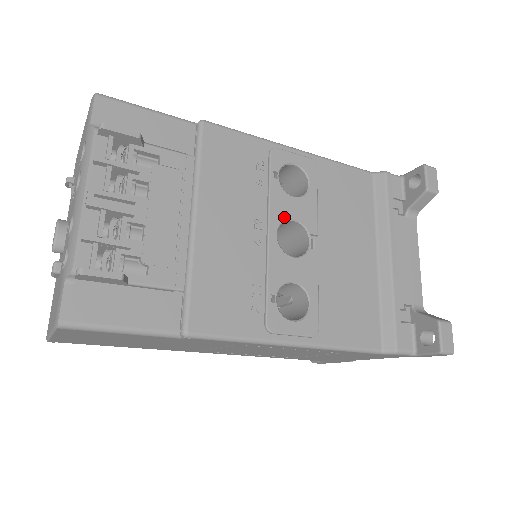
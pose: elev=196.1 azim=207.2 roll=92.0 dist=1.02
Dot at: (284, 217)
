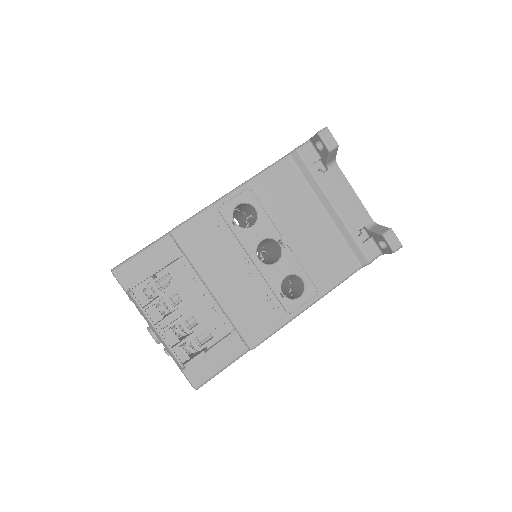
Dot at: (255, 245)
